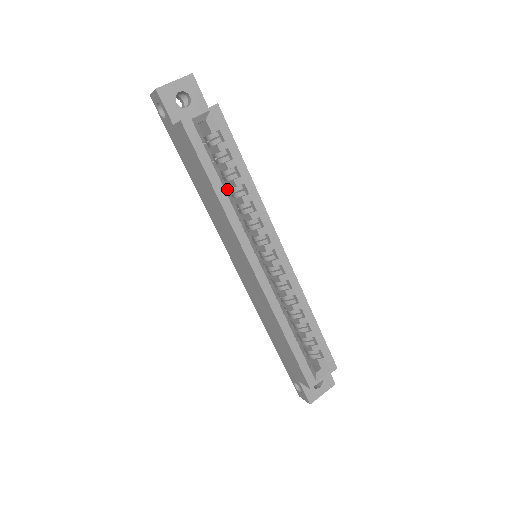
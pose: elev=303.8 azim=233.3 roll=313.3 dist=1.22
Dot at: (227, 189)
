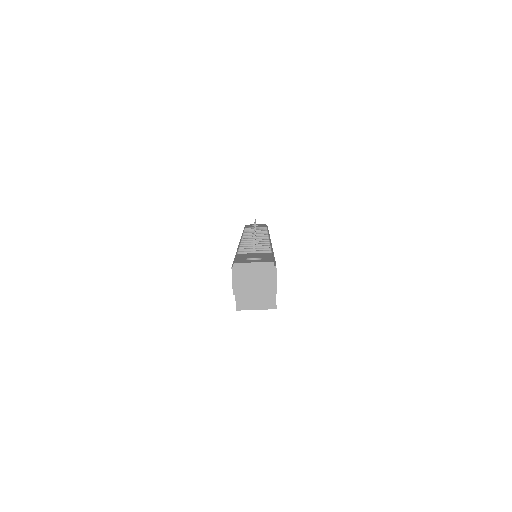
Dot at: occluded
